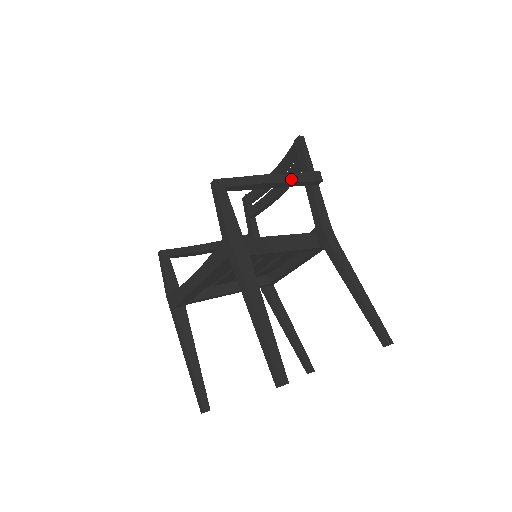
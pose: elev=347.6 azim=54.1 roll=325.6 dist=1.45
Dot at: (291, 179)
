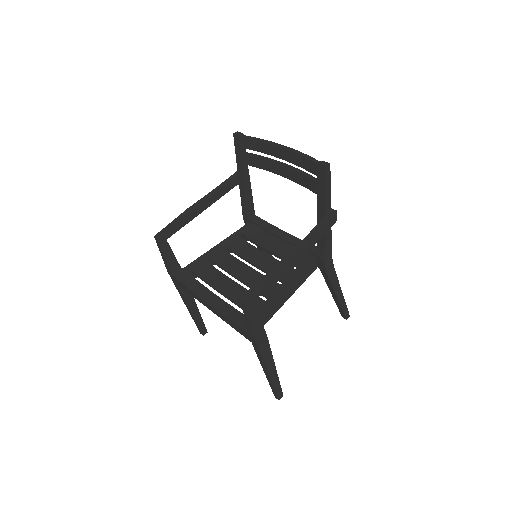
Dot at: (310, 247)
